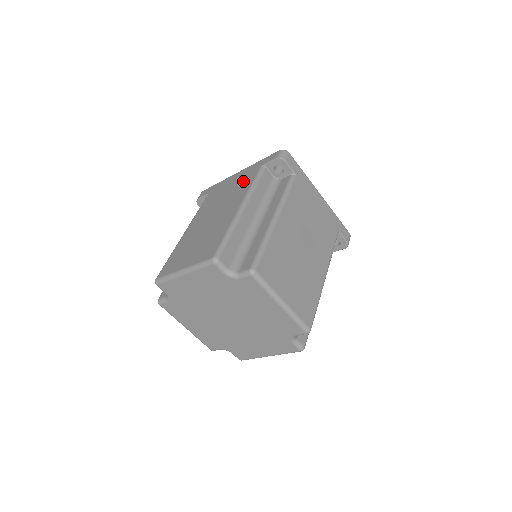
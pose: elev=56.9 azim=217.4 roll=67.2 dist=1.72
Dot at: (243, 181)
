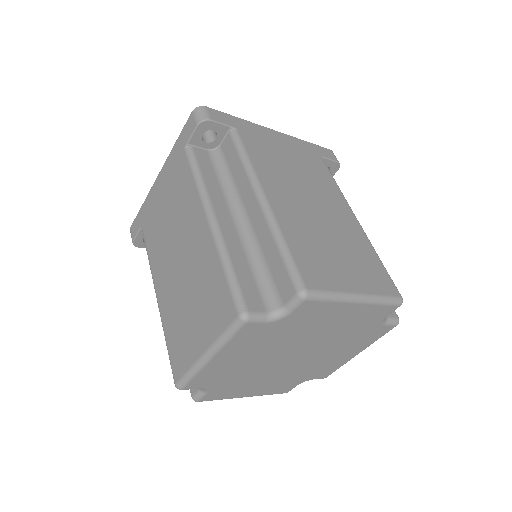
Dot at: (177, 183)
